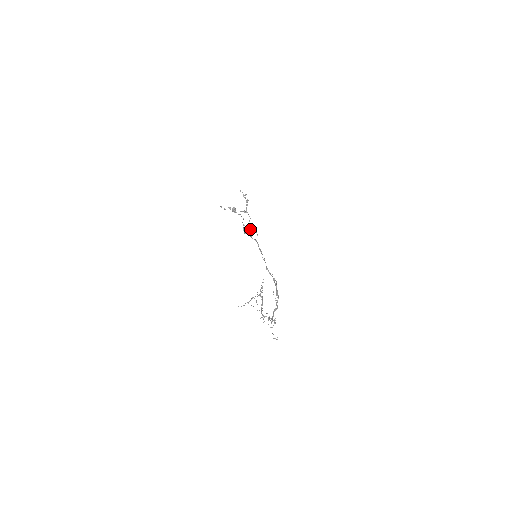
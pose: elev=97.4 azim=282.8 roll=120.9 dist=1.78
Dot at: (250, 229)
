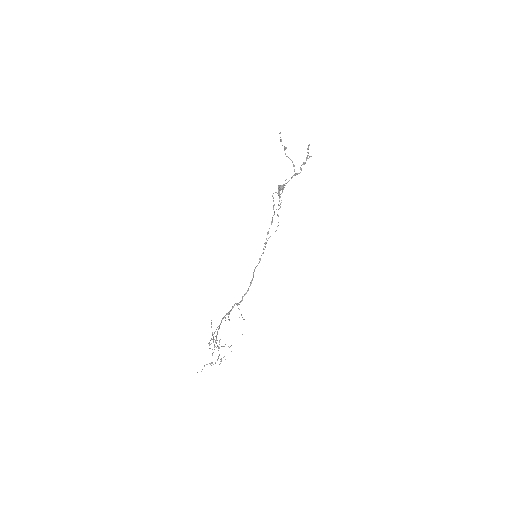
Dot at: occluded
